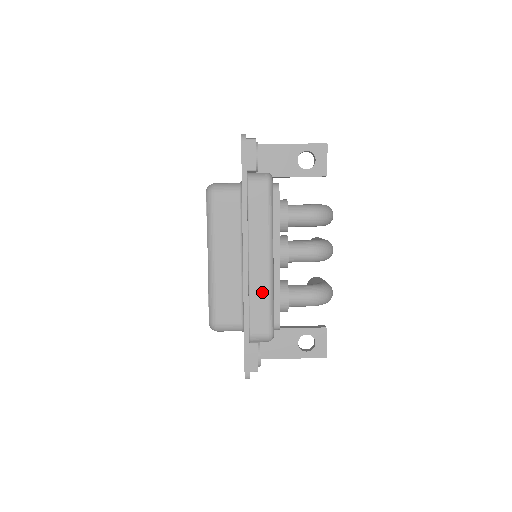
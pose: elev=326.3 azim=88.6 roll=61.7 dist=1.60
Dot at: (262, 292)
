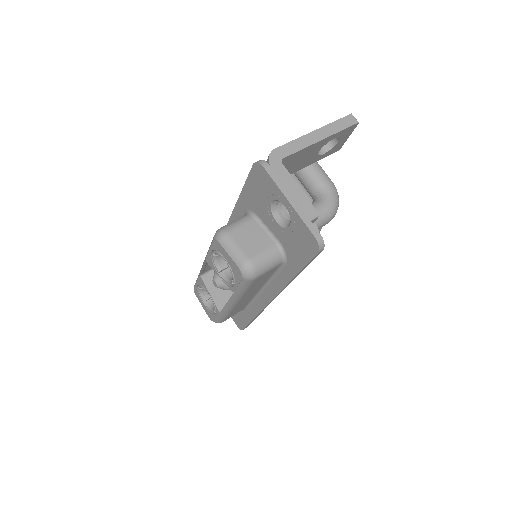
Dot at: occluded
